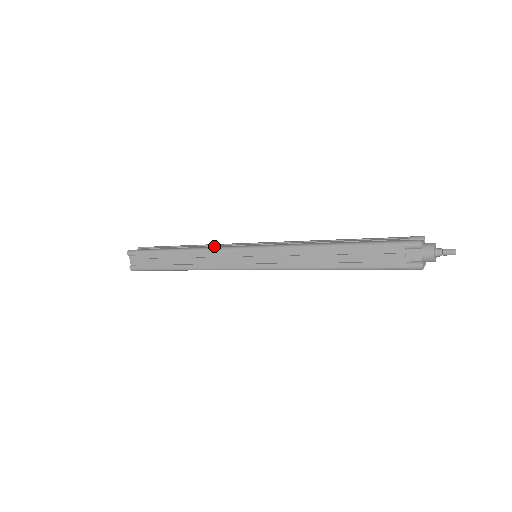
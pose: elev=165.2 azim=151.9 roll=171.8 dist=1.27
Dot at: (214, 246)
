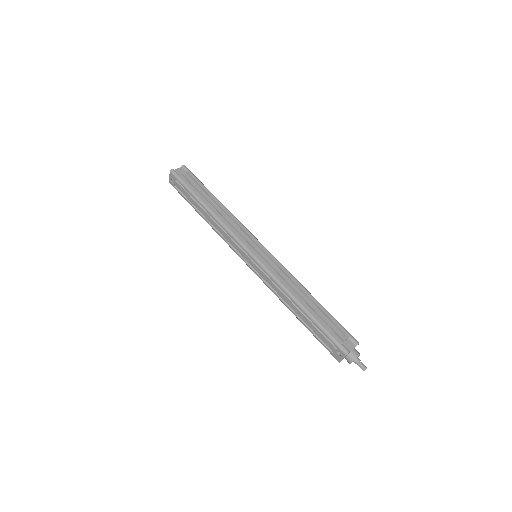
Dot at: occluded
